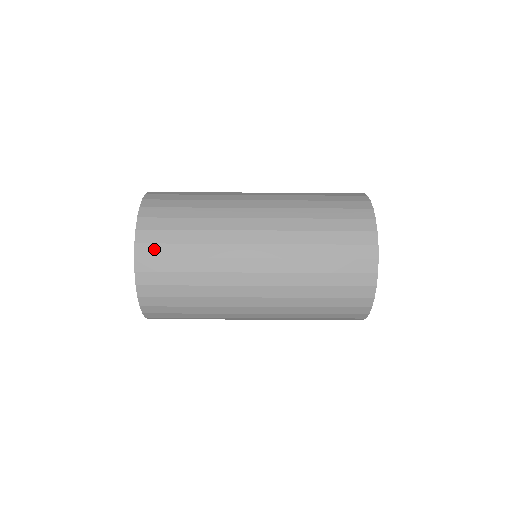
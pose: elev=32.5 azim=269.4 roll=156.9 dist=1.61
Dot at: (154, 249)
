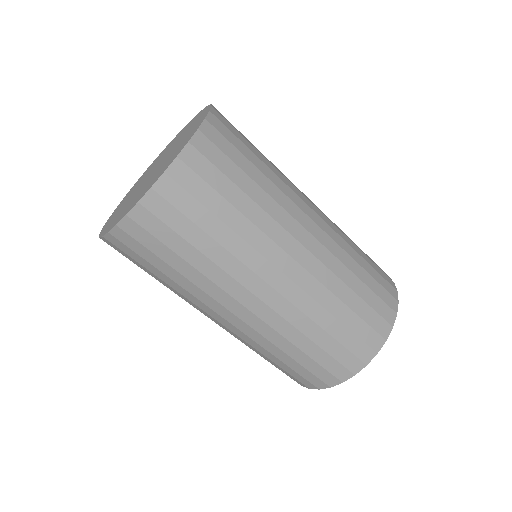
Dot at: (227, 132)
